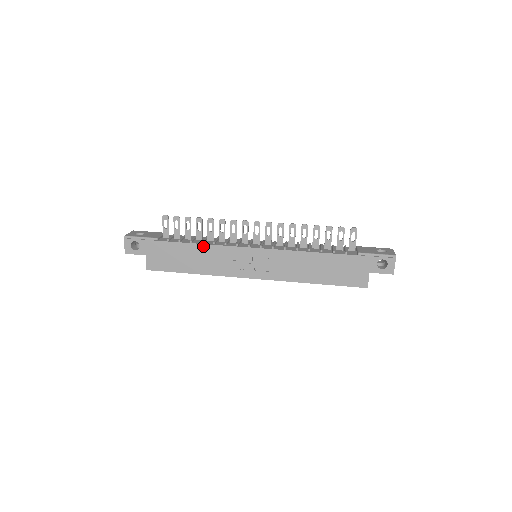
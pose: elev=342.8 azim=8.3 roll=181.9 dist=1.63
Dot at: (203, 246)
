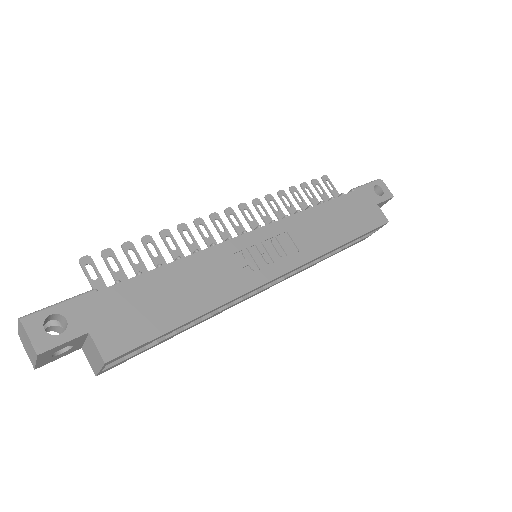
Dot at: (185, 261)
